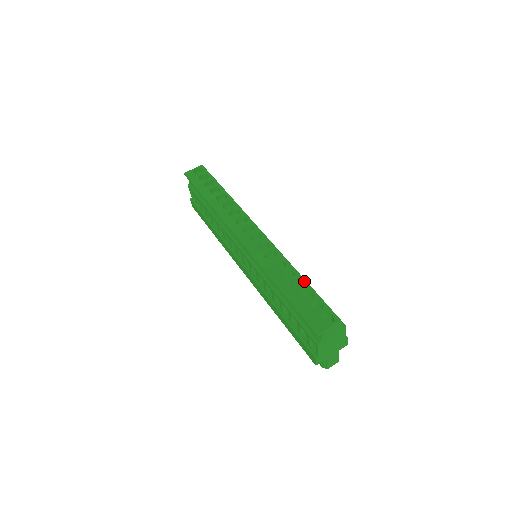
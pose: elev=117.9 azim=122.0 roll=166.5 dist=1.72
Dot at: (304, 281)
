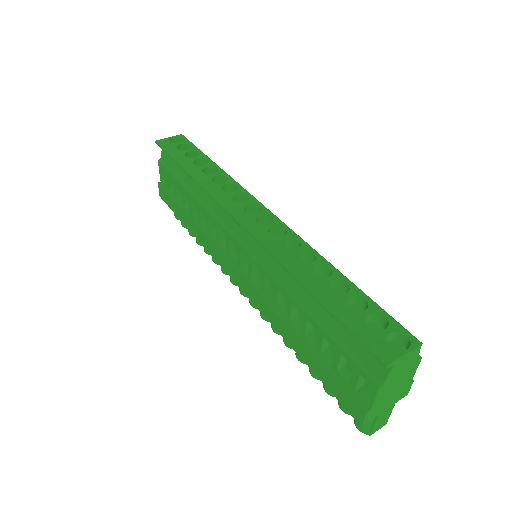
Dot at: (349, 282)
